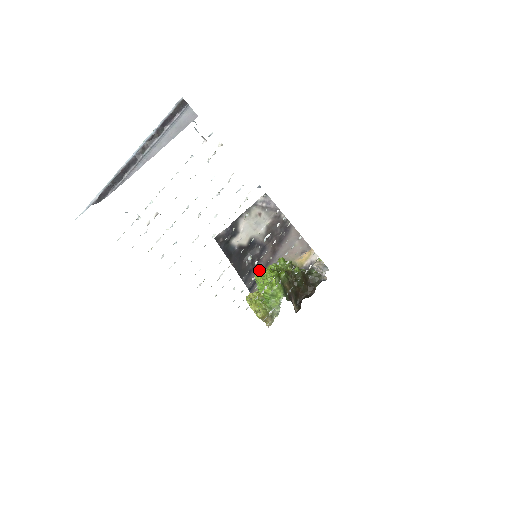
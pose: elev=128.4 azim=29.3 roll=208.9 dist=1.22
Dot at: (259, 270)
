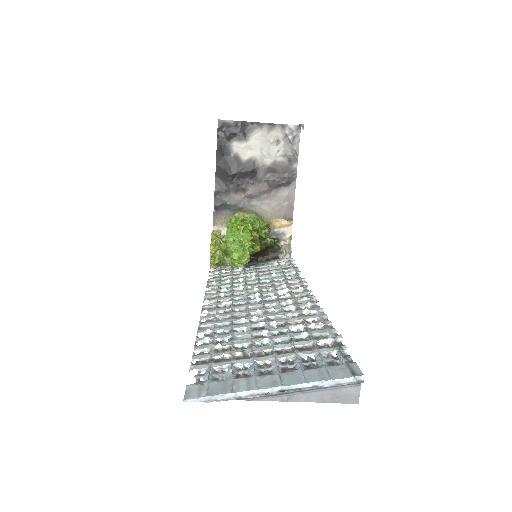
Dot at: (236, 197)
